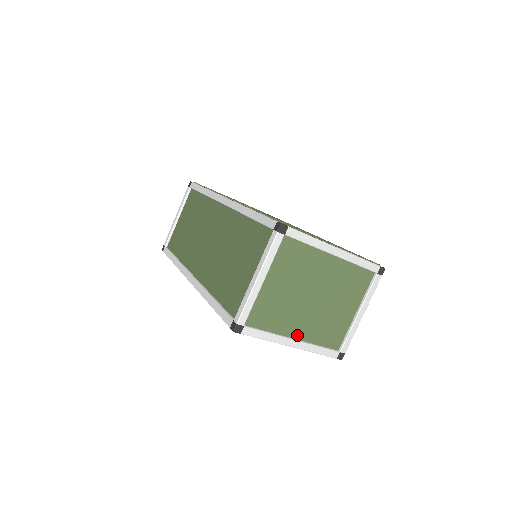
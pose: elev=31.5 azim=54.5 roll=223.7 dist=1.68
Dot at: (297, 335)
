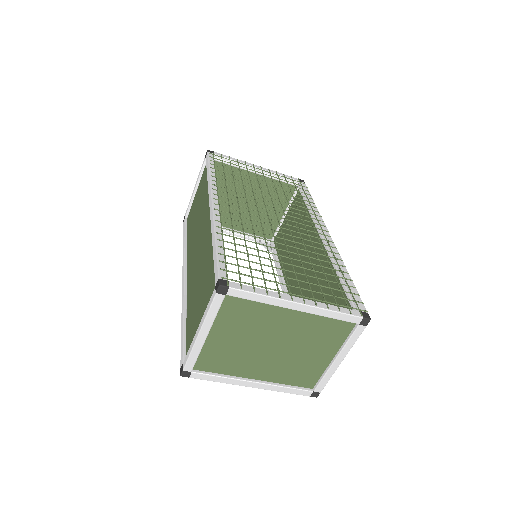
Dot at: (259, 376)
